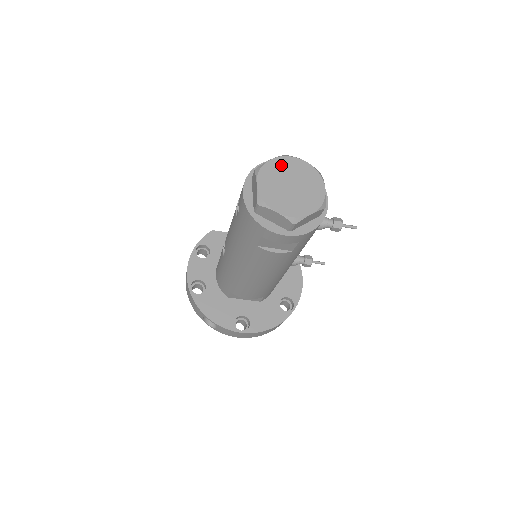
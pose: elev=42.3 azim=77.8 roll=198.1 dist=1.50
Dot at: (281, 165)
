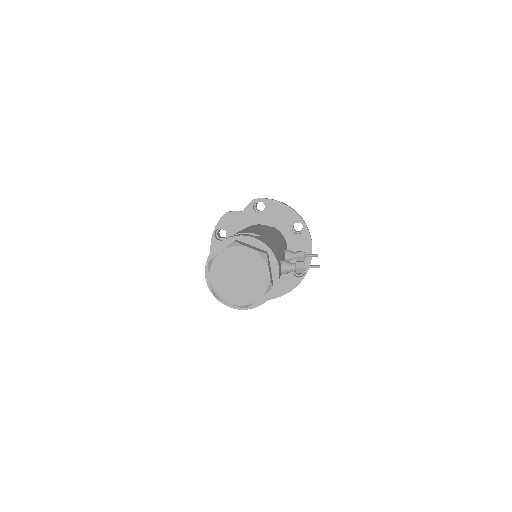
Dot at: (229, 257)
